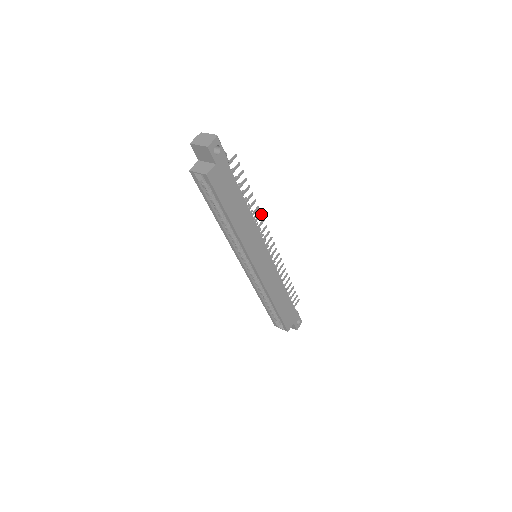
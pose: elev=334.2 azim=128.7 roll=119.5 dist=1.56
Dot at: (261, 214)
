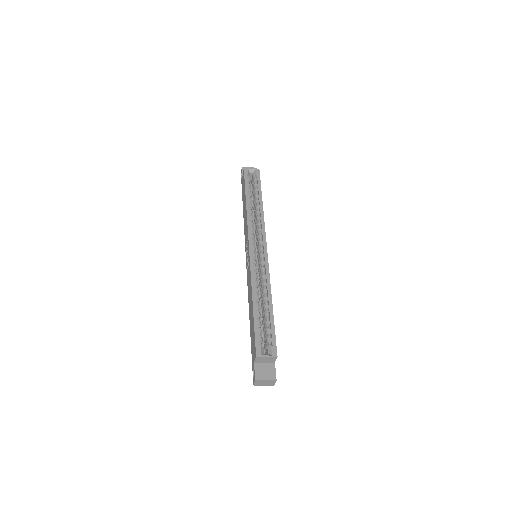
Dot at: occluded
